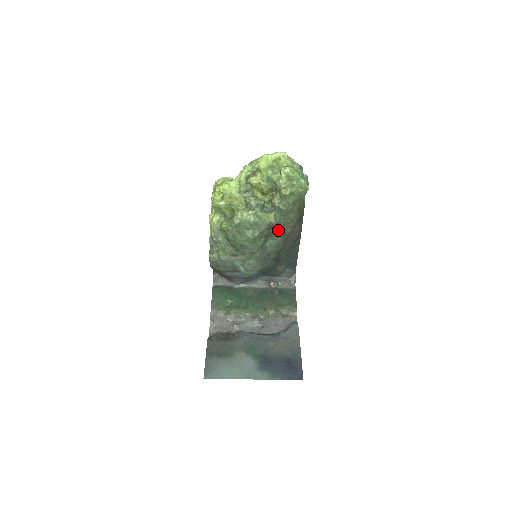
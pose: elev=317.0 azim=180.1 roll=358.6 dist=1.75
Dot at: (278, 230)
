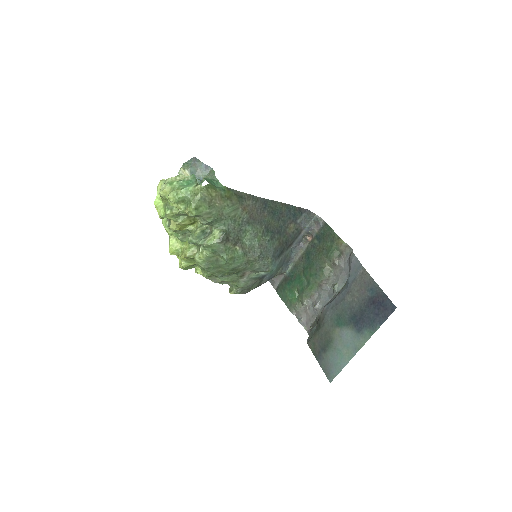
Dot at: (236, 229)
